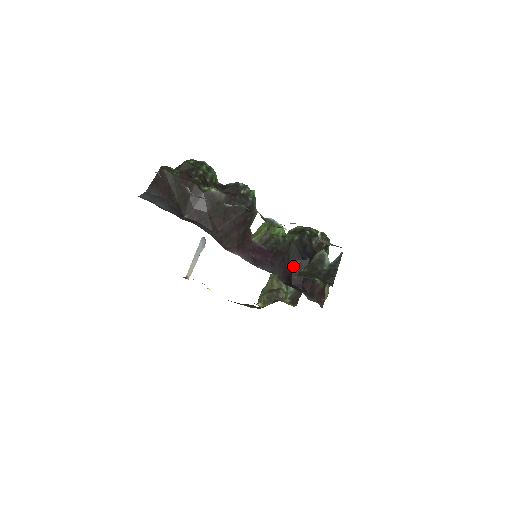
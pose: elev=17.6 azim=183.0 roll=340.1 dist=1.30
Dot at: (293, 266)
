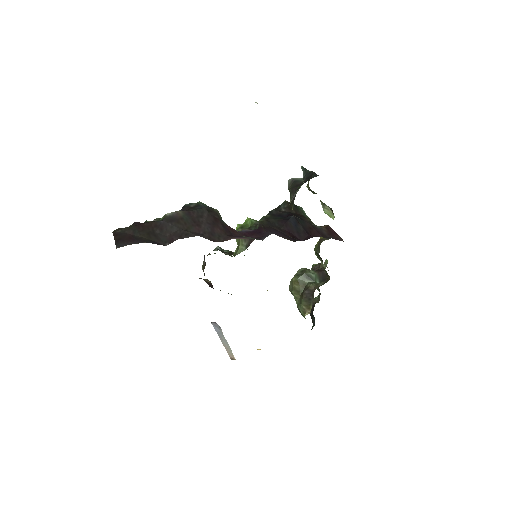
Dot at: (287, 230)
